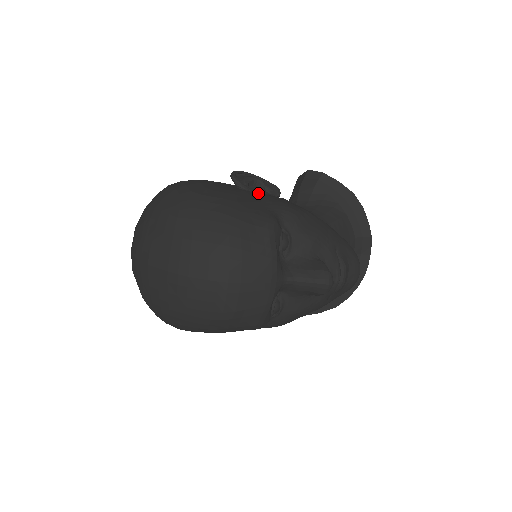
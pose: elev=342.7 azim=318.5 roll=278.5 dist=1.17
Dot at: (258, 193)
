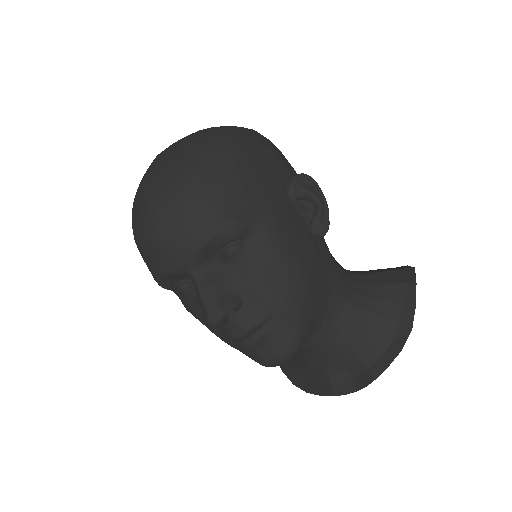
Dot at: (293, 208)
